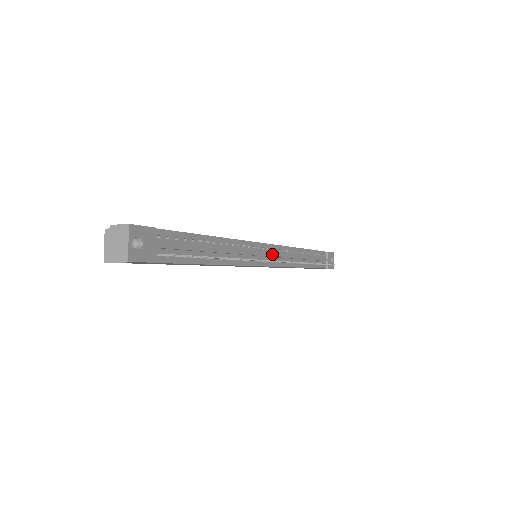
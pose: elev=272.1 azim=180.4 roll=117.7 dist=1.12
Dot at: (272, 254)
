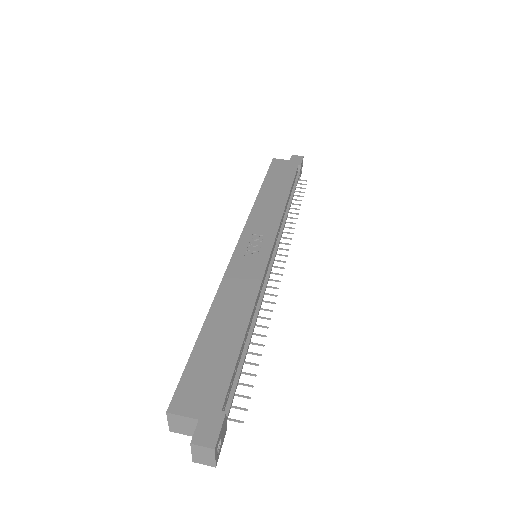
Dot at: (274, 257)
